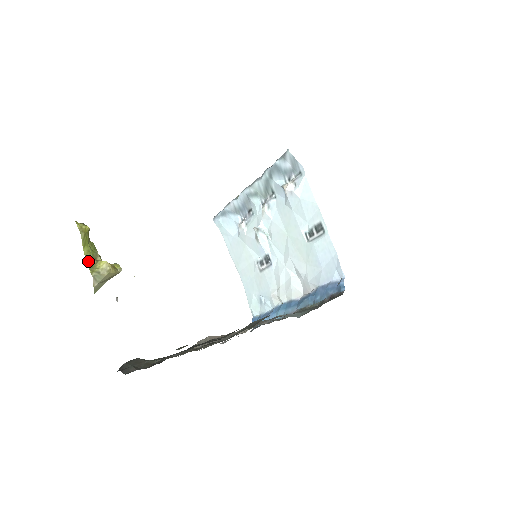
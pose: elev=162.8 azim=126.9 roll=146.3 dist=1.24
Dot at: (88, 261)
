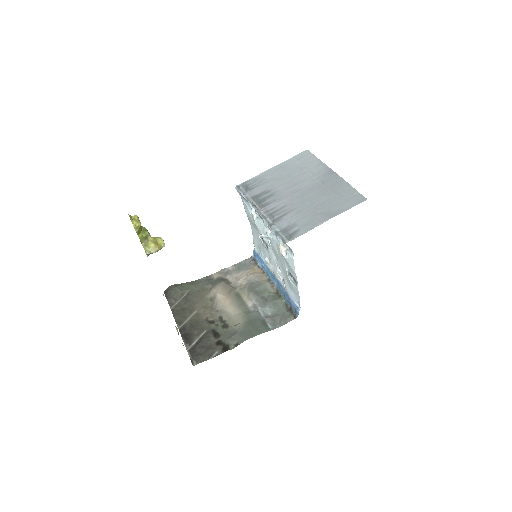
Dot at: (142, 241)
